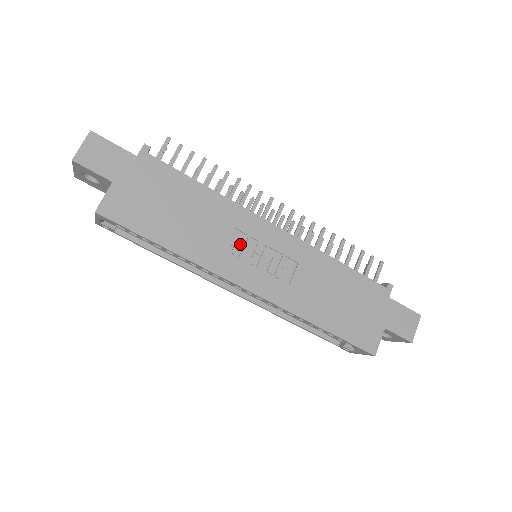
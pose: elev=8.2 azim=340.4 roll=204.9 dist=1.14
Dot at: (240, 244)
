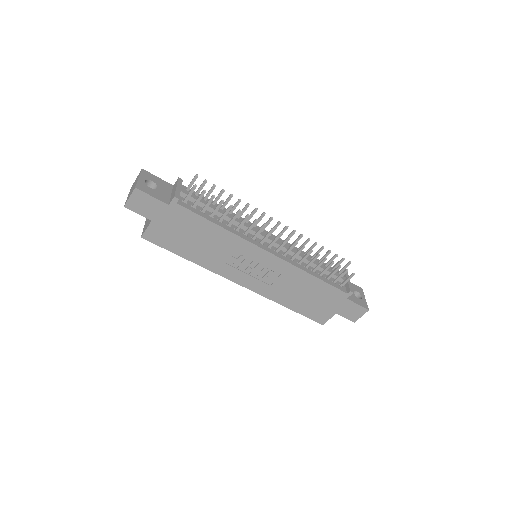
Dot at: (239, 261)
